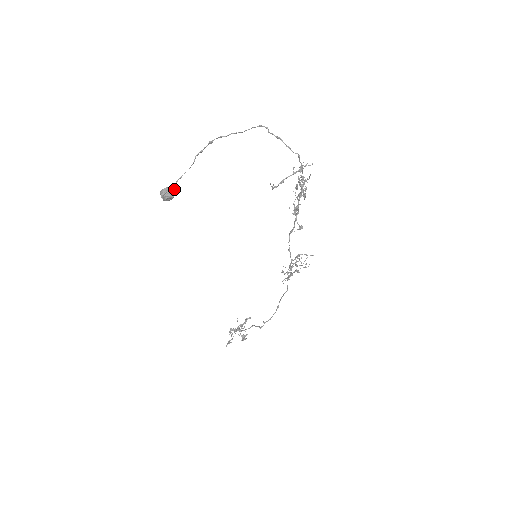
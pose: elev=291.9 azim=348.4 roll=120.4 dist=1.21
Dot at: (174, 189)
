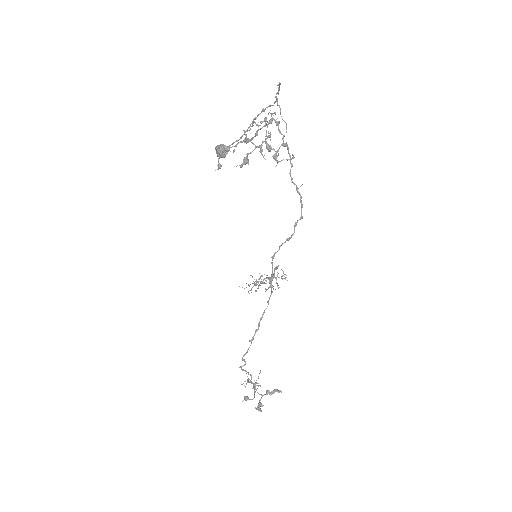
Dot at: (227, 148)
